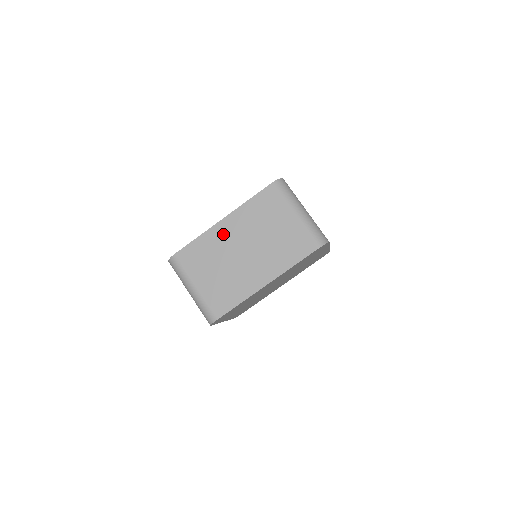
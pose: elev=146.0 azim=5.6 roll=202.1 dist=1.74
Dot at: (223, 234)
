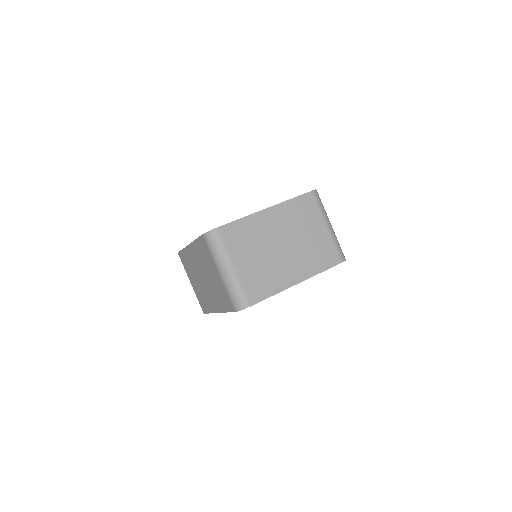
Dot at: (192, 257)
